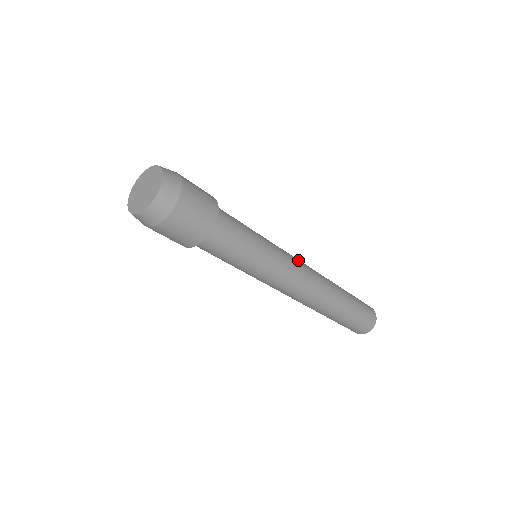
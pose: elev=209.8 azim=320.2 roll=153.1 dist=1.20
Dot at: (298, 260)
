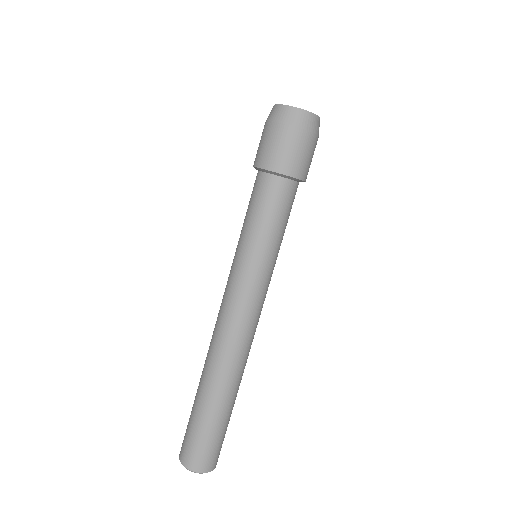
Dot at: occluded
